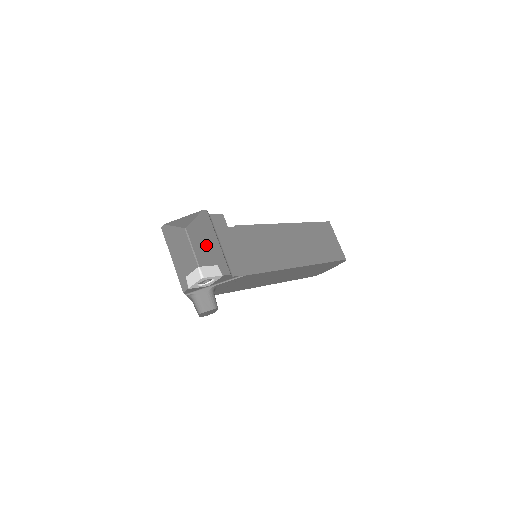
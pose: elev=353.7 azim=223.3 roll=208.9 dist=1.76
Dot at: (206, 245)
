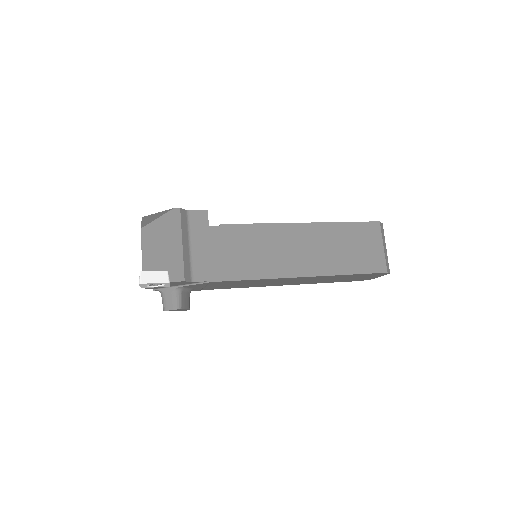
Dot at: (162, 247)
